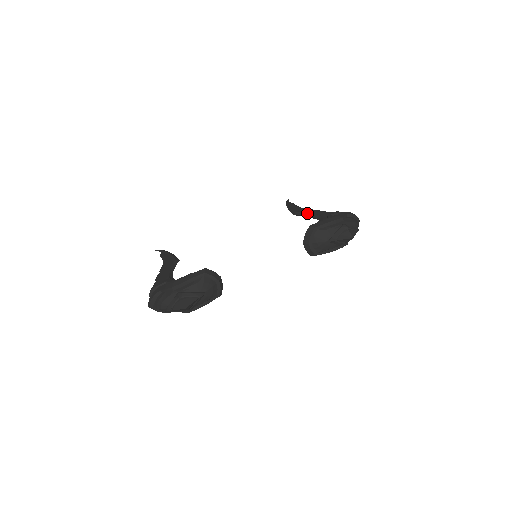
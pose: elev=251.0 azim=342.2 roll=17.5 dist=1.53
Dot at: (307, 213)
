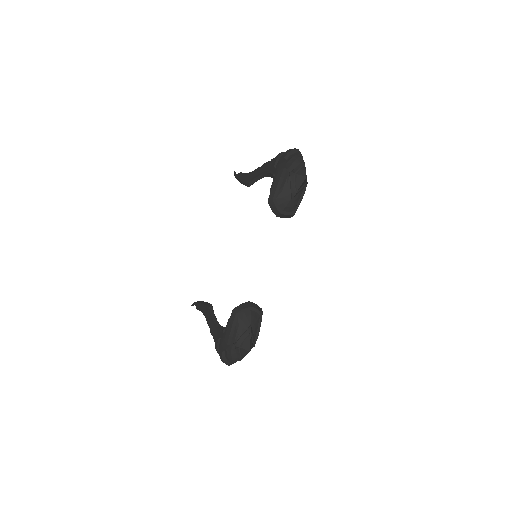
Dot at: (257, 177)
